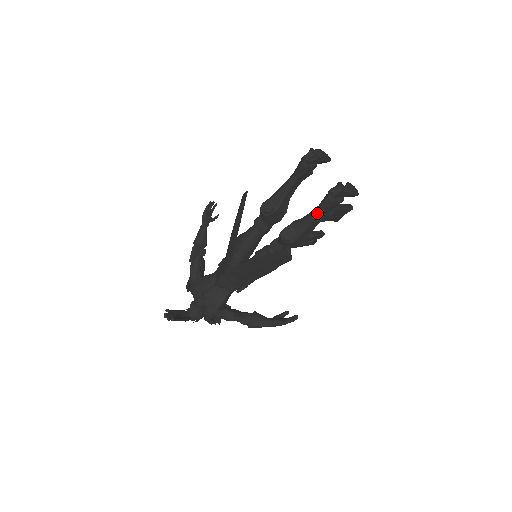
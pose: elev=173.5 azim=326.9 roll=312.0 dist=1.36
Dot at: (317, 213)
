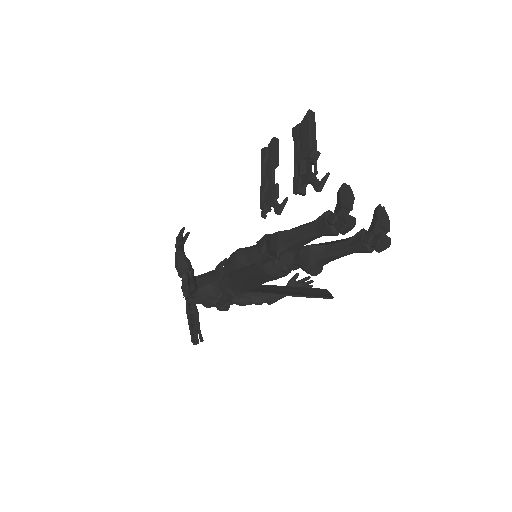
Dot at: occluded
